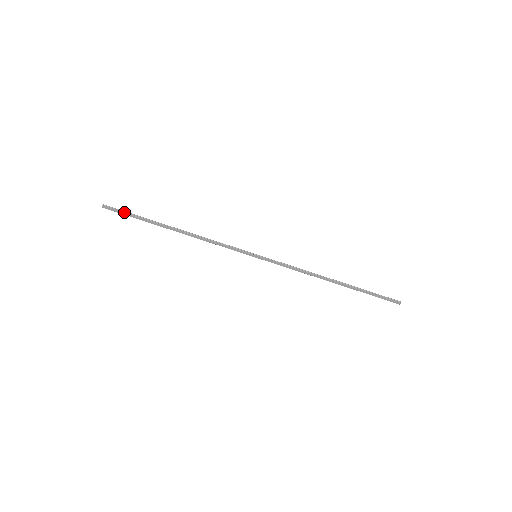
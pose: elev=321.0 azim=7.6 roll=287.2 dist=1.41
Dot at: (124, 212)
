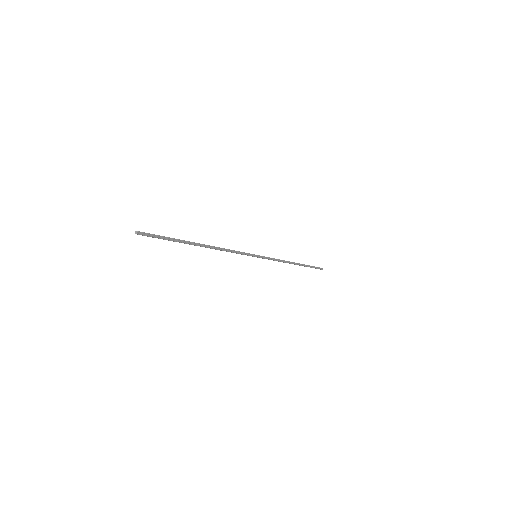
Dot at: (159, 238)
